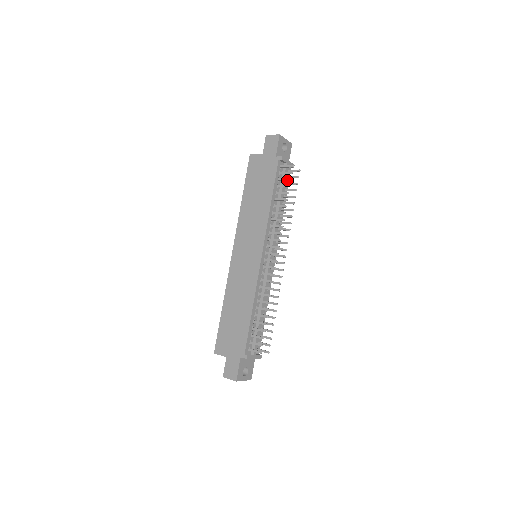
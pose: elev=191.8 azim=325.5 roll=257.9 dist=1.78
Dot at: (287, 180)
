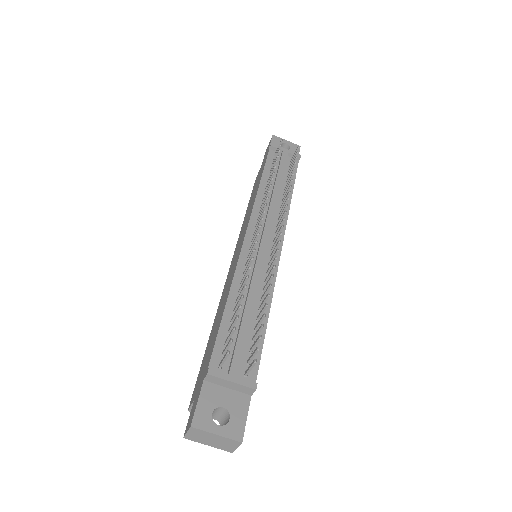
Dot at: occluded
